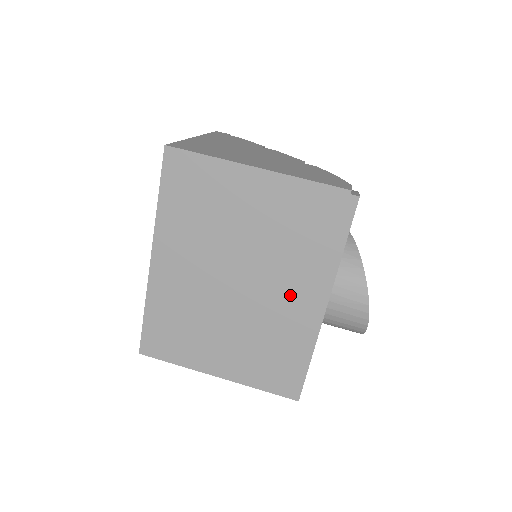
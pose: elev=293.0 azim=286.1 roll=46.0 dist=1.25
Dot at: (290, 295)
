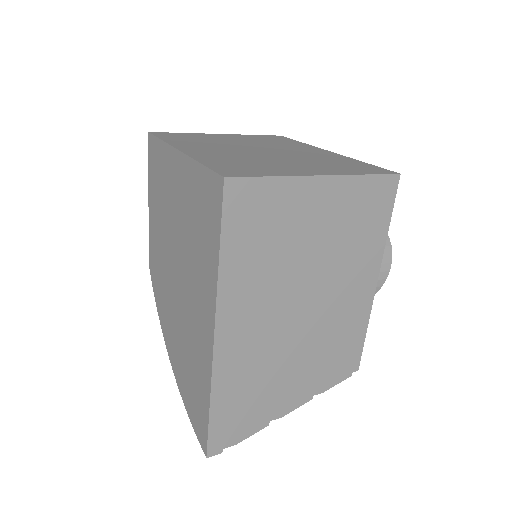
Dot at: (302, 151)
